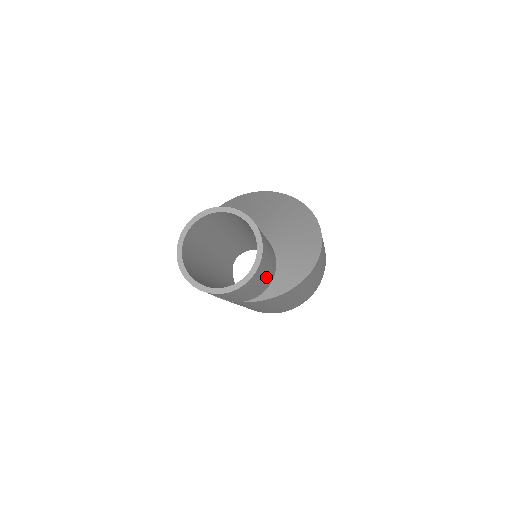
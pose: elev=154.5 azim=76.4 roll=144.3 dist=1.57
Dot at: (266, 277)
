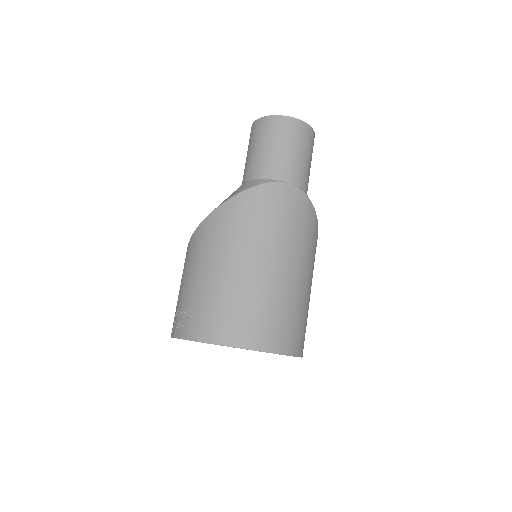
Dot at: occluded
